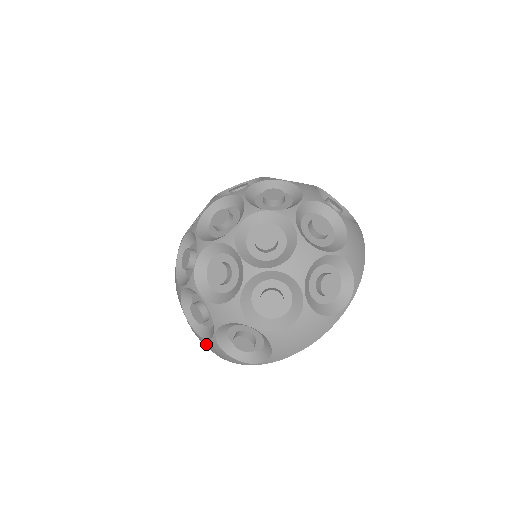
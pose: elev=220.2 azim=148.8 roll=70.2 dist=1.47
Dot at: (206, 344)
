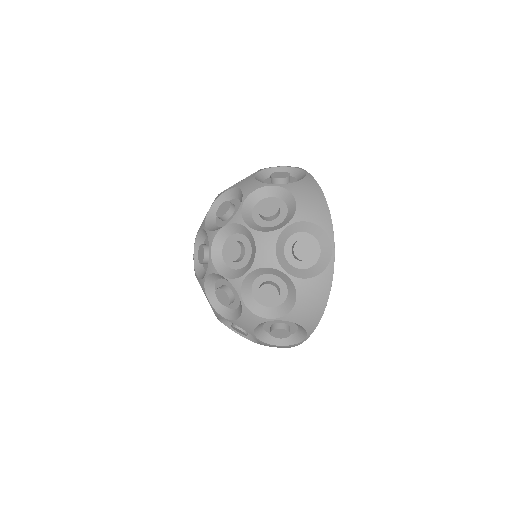
Dot at: occluded
